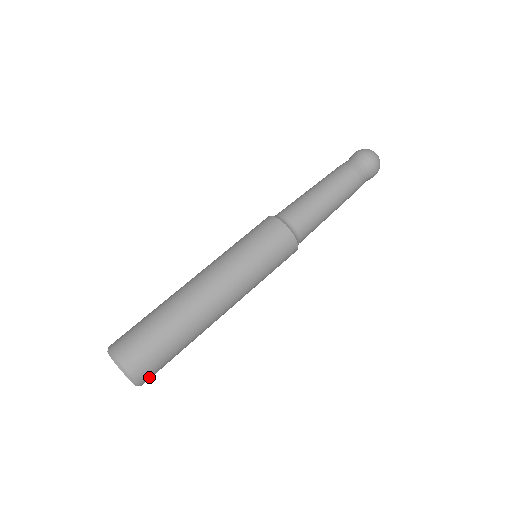
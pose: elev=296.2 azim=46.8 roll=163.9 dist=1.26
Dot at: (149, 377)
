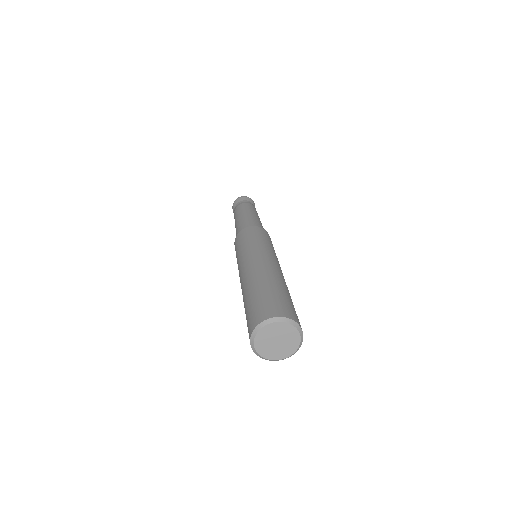
Dot at: occluded
